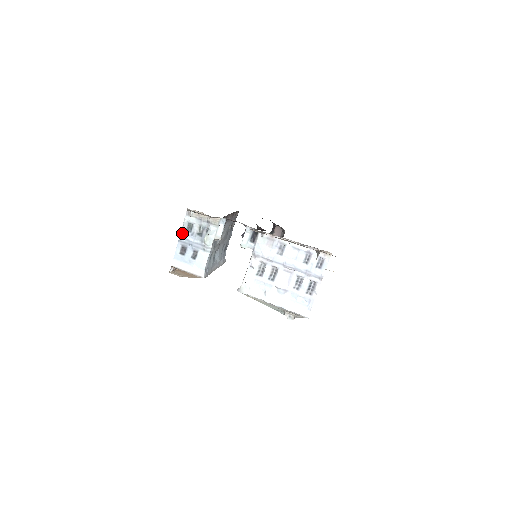
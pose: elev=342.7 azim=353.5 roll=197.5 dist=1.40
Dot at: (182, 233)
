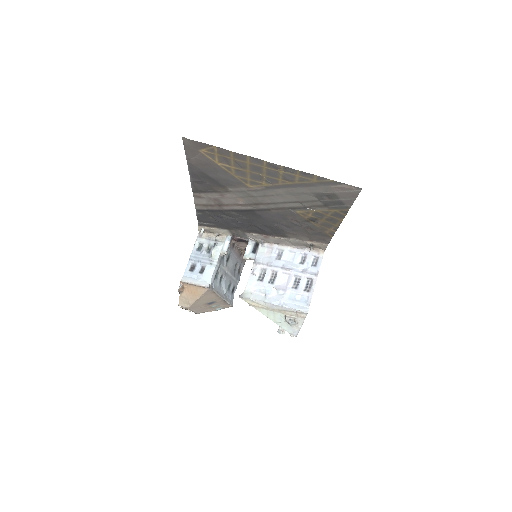
Dot at: (193, 253)
